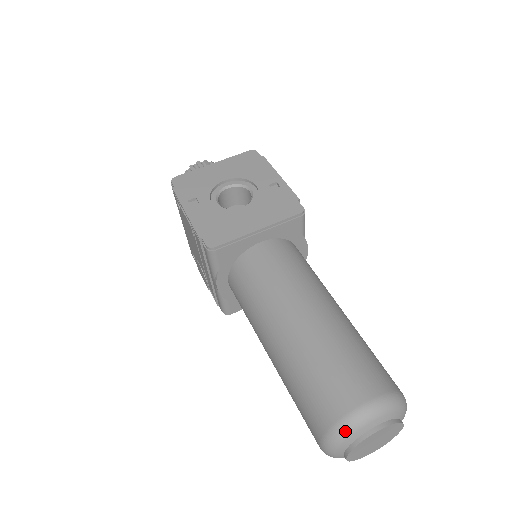
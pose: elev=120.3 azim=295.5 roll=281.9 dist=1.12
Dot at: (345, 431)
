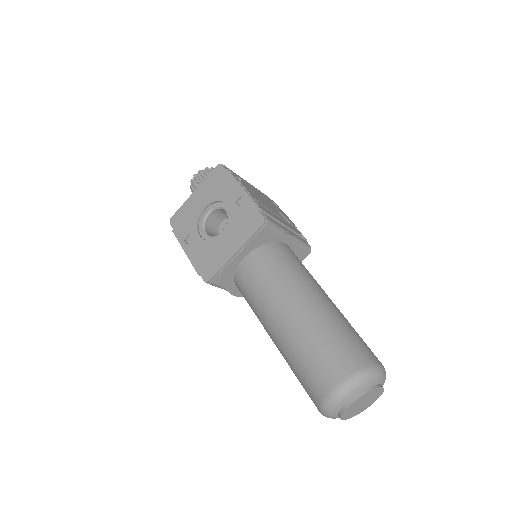
Dot at: (327, 409)
